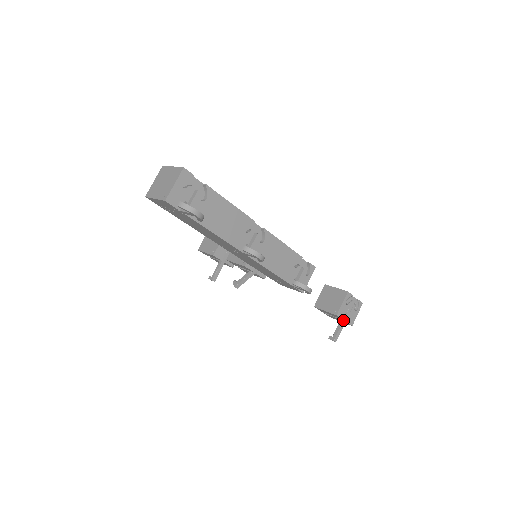
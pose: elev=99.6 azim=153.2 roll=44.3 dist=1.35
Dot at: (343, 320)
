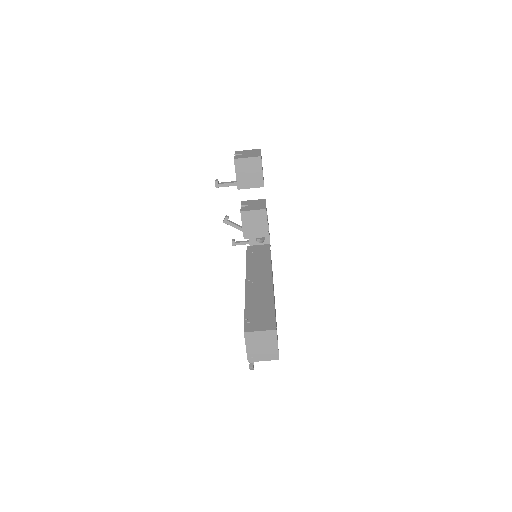
Dot at: occluded
